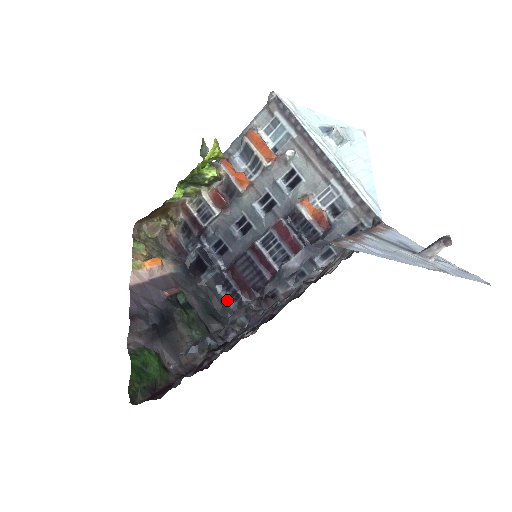
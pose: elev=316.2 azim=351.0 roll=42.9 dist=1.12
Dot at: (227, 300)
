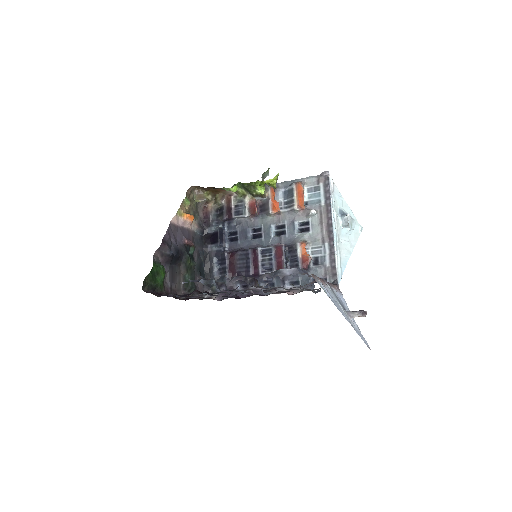
Dot at: (215, 270)
